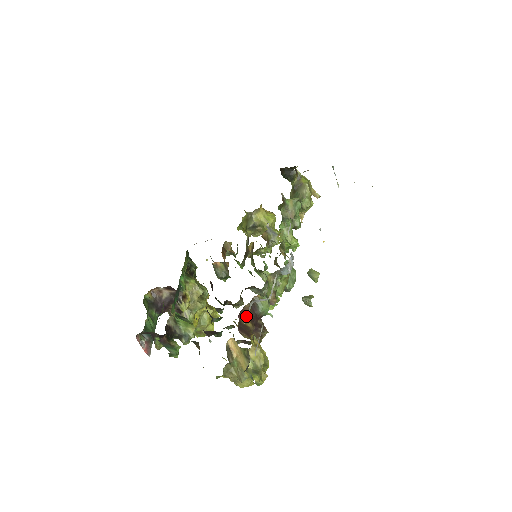
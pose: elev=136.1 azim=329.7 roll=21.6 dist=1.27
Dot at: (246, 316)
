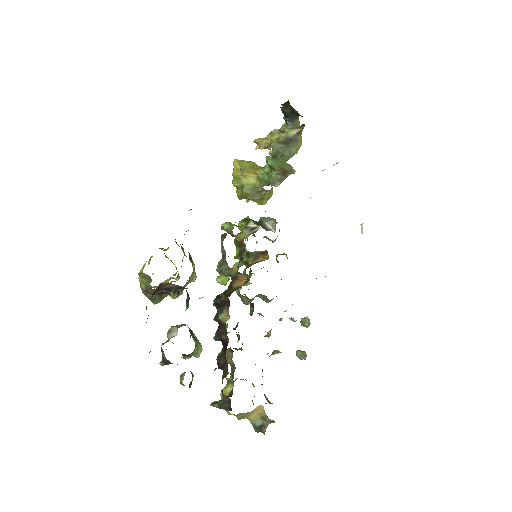
Dot at: occluded
